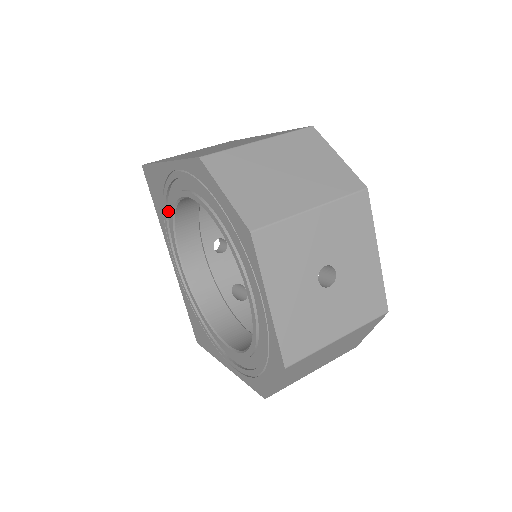
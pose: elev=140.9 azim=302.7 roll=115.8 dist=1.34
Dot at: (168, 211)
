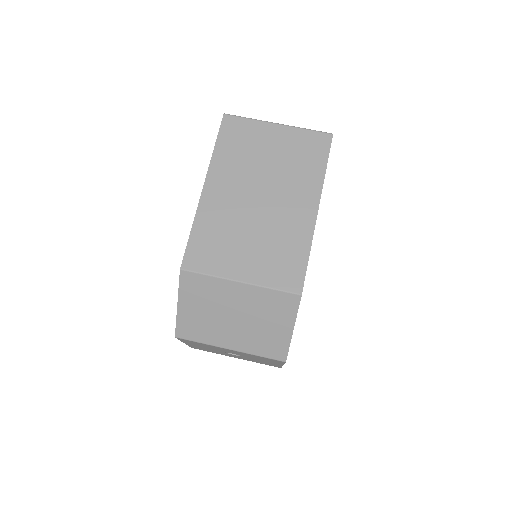
Dot at: occluded
